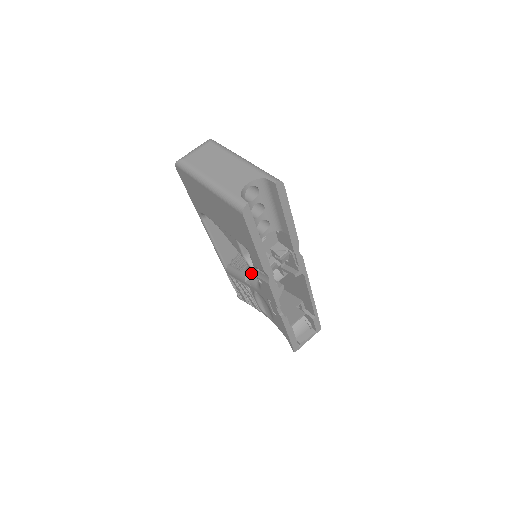
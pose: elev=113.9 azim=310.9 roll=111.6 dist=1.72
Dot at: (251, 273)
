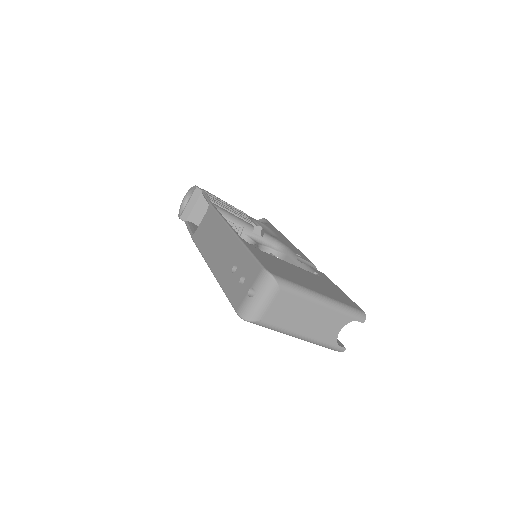
Dot at: occluded
